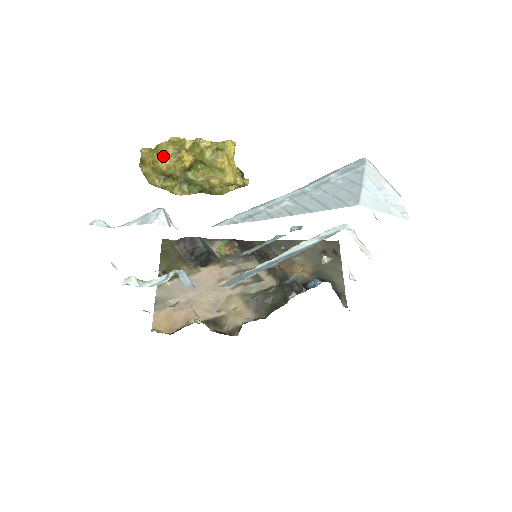
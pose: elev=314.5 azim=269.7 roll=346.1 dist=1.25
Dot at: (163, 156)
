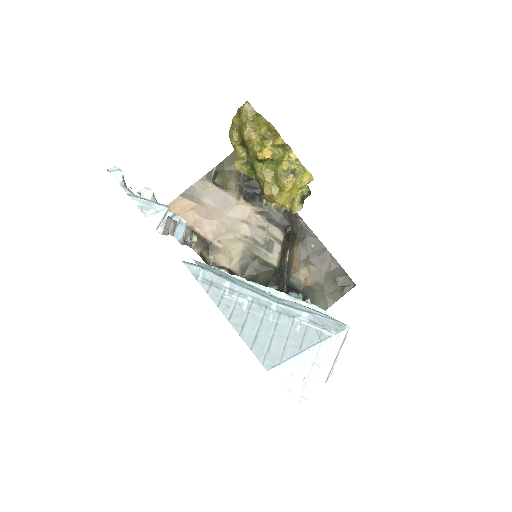
Dot at: (254, 128)
